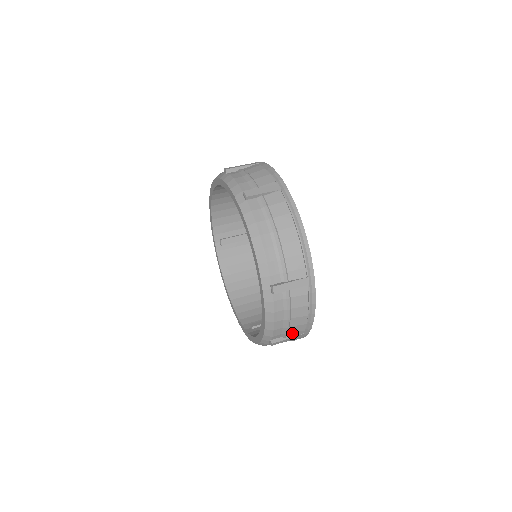
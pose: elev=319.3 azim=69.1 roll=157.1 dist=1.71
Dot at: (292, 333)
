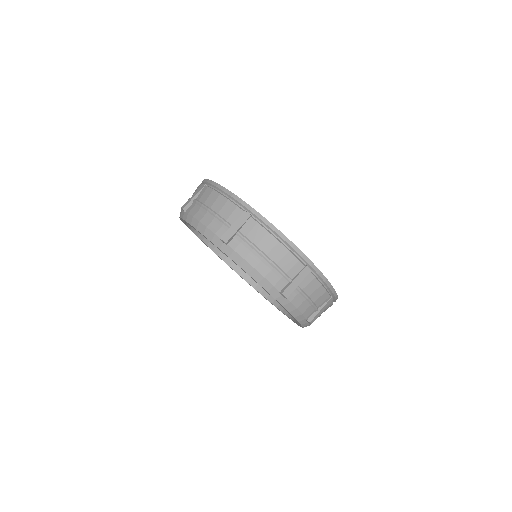
Dot at: occluded
